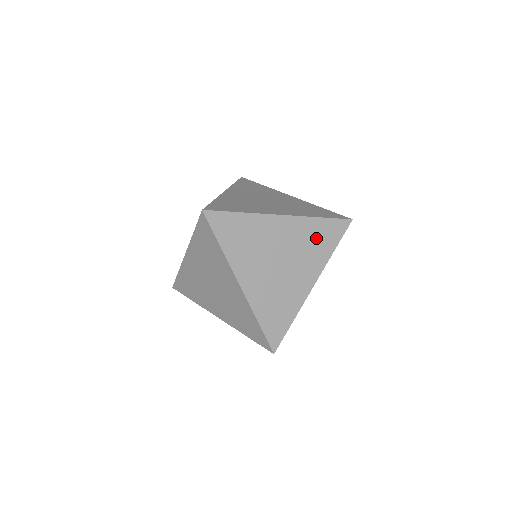
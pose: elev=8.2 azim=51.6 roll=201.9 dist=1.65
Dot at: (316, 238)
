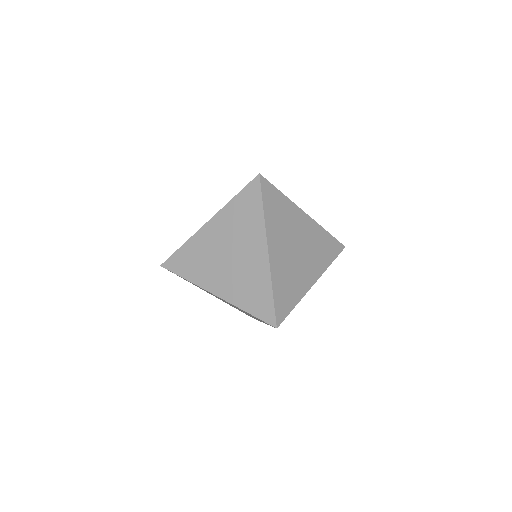
Dot at: occluded
